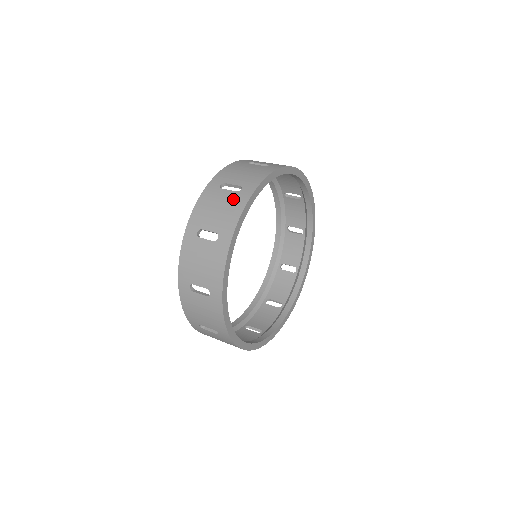
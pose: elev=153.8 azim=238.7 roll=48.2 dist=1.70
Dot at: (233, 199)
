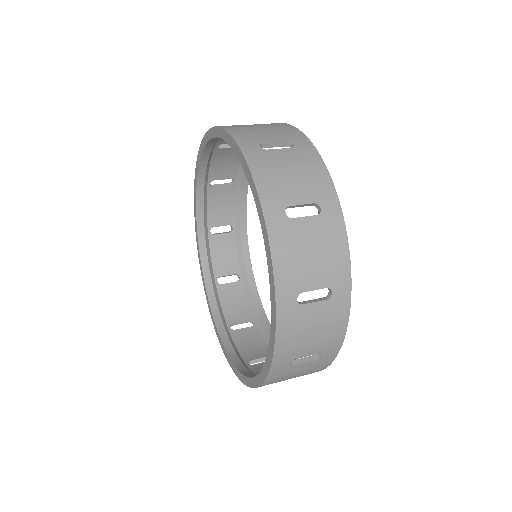
Dot at: (269, 124)
